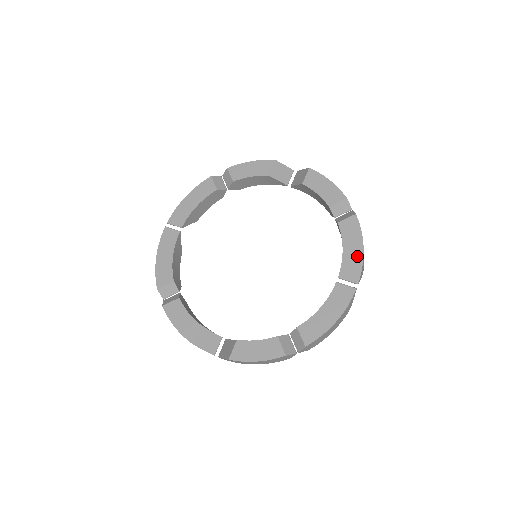
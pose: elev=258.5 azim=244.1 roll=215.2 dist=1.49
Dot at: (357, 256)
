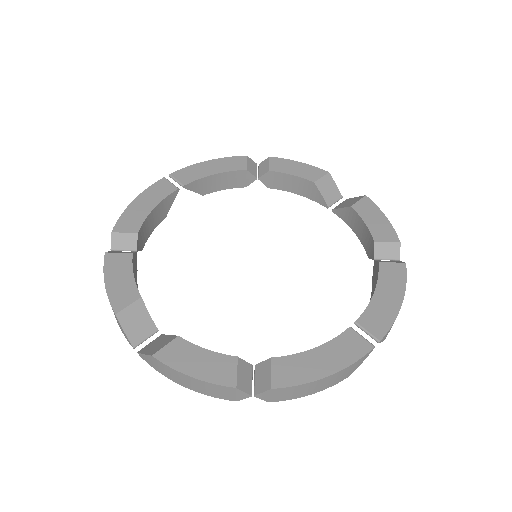
Dot at: (390, 309)
